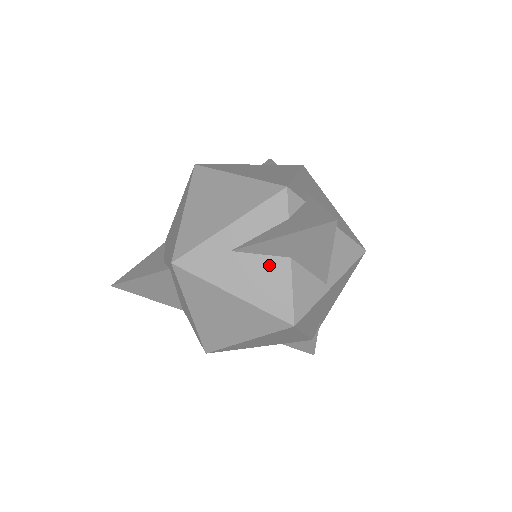
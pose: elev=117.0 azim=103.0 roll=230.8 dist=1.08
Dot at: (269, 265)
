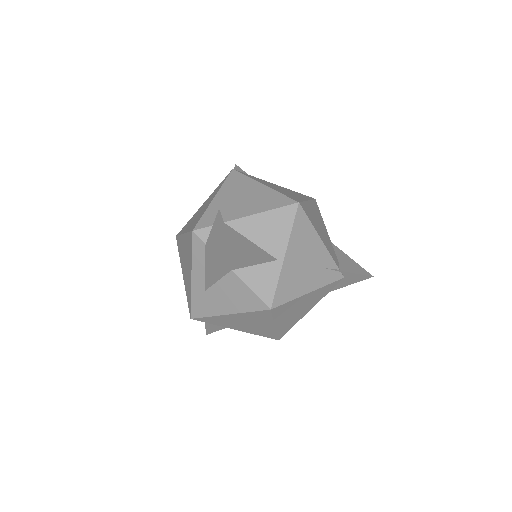
Dot at: (227, 284)
